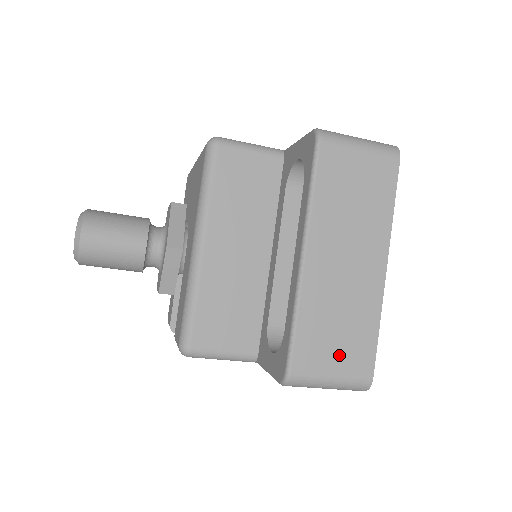
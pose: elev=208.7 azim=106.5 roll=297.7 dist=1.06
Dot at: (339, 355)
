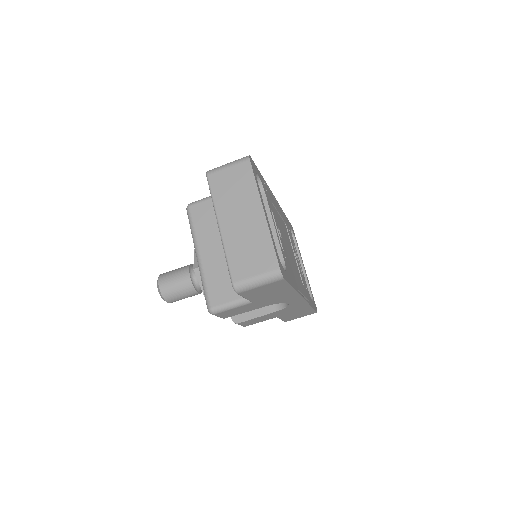
Dot at: (255, 264)
